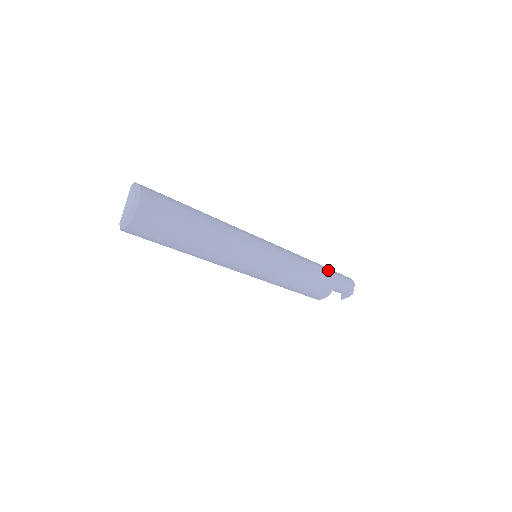
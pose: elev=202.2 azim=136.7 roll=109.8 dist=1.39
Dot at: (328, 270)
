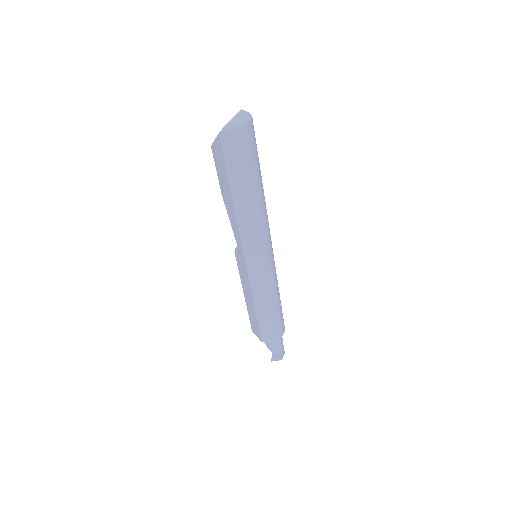
Dot at: occluded
